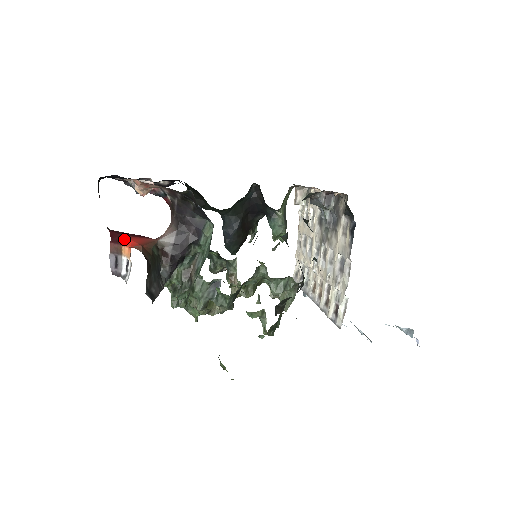
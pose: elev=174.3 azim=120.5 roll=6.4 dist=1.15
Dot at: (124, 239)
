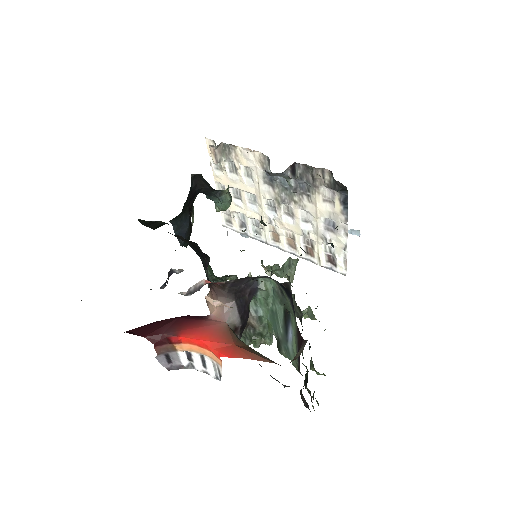
Dot at: (177, 339)
